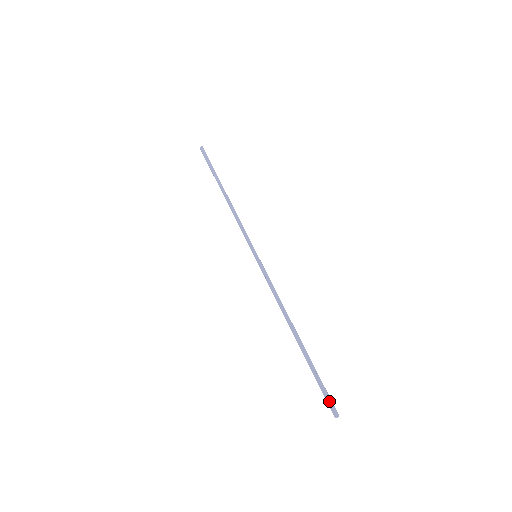
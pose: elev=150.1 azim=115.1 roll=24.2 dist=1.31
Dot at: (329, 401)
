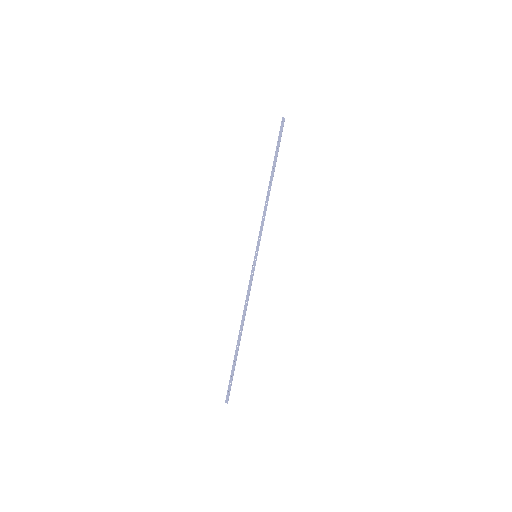
Dot at: (228, 391)
